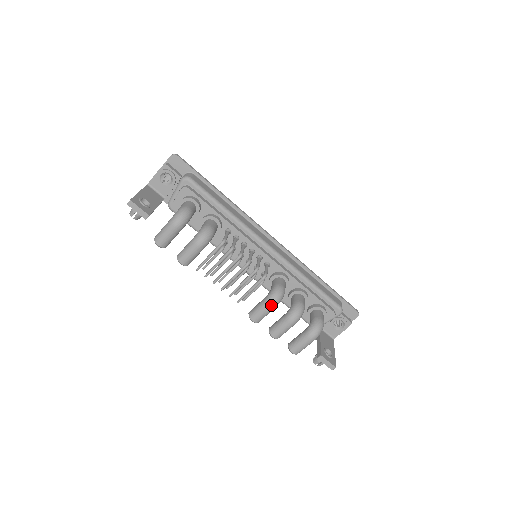
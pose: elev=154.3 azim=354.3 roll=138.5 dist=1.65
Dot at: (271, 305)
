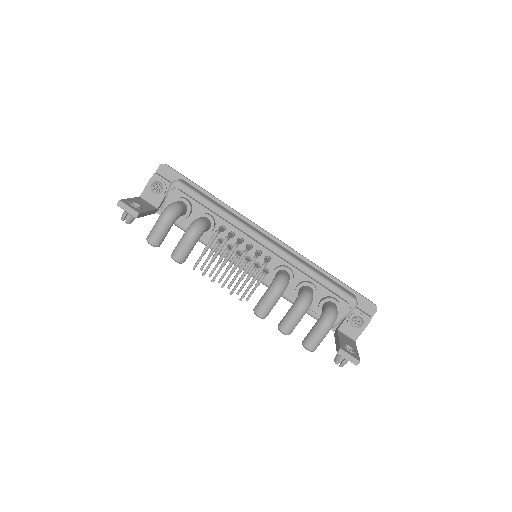
Dot at: (275, 293)
